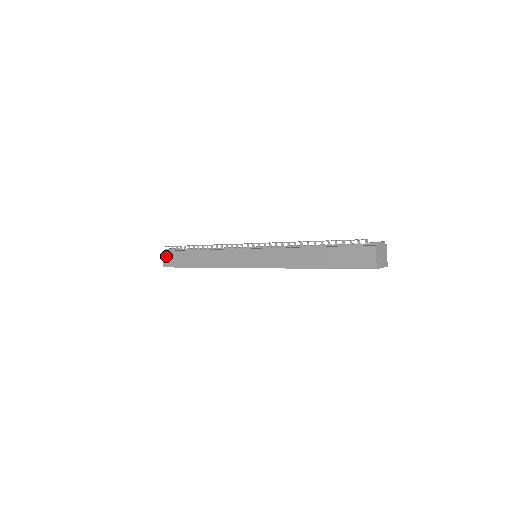
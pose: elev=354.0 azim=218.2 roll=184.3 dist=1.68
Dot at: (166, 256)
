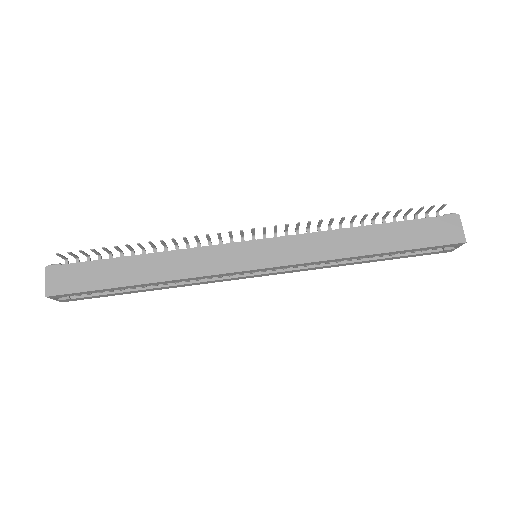
Dot at: (55, 274)
